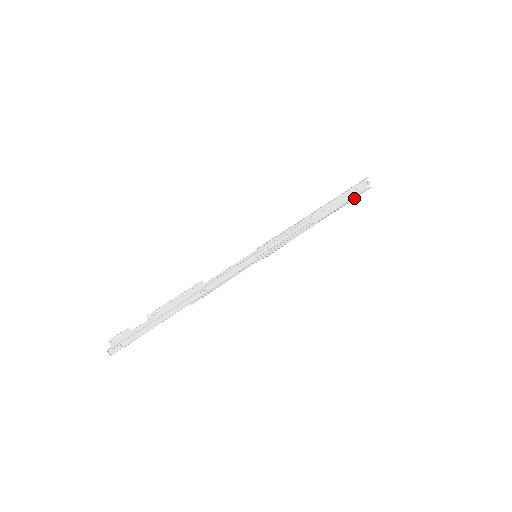
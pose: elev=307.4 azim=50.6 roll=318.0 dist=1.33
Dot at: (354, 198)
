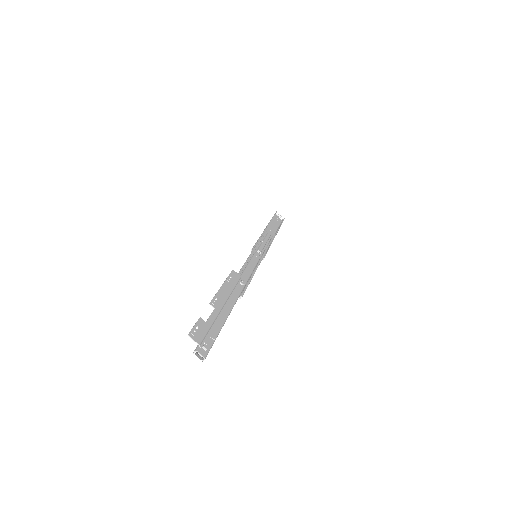
Dot at: (281, 223)
